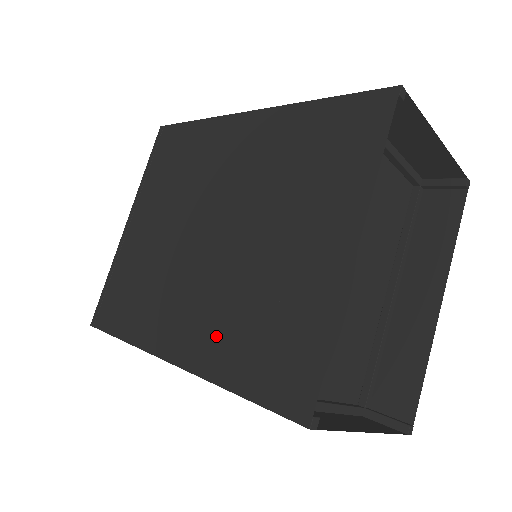
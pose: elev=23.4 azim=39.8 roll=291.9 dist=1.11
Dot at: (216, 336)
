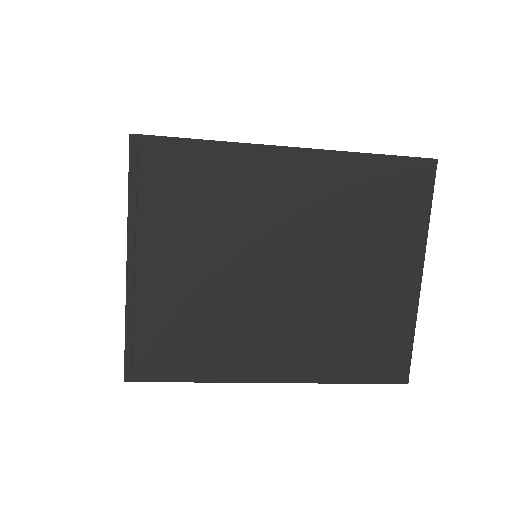
Dot at: (318, 353)
